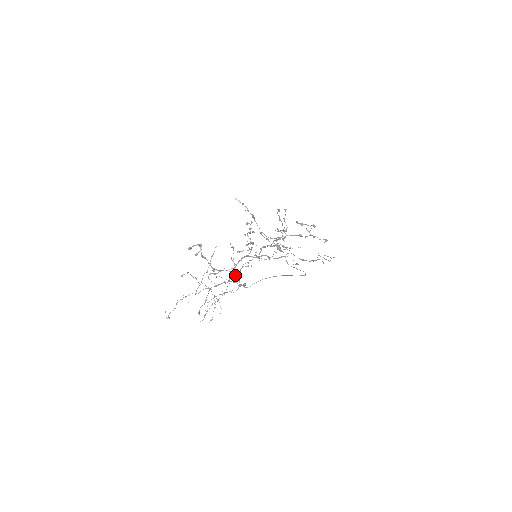
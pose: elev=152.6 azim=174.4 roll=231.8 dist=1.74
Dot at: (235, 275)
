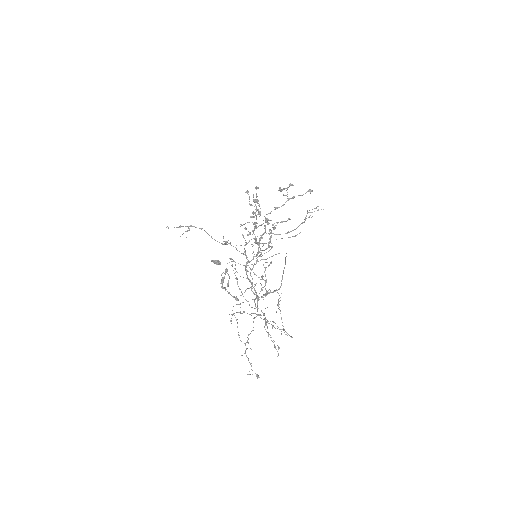
Dot at: (265, 283)
